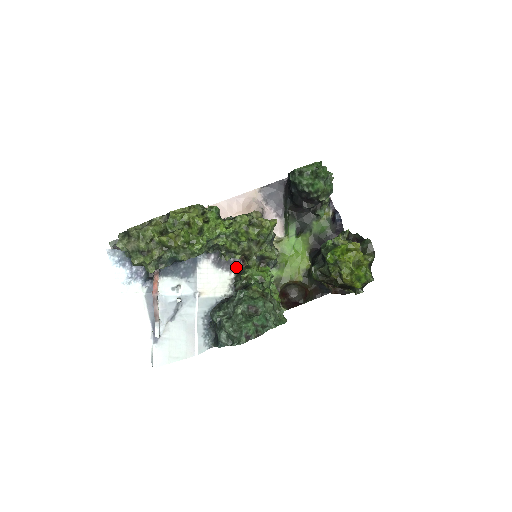
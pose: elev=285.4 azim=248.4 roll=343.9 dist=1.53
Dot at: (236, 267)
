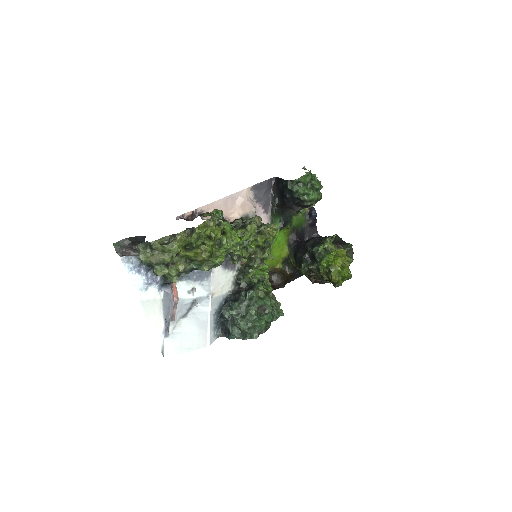
Dot at: (237, 265)
